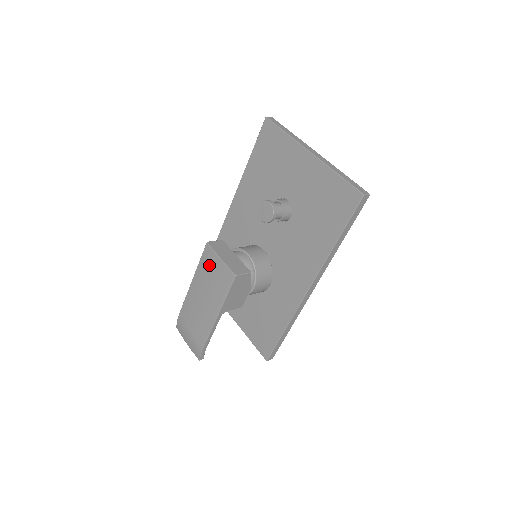
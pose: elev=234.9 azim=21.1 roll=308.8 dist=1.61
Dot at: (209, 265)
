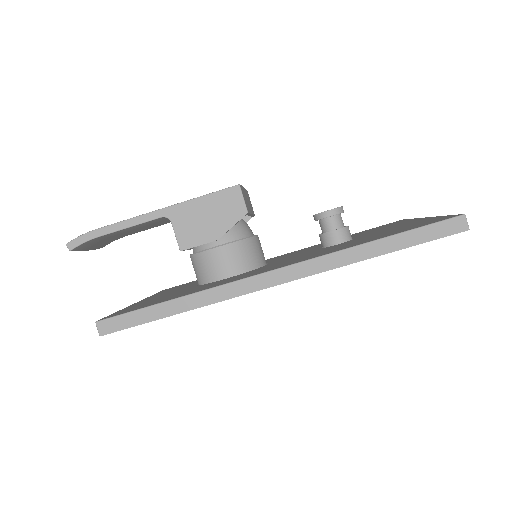
Dot at: occluded
